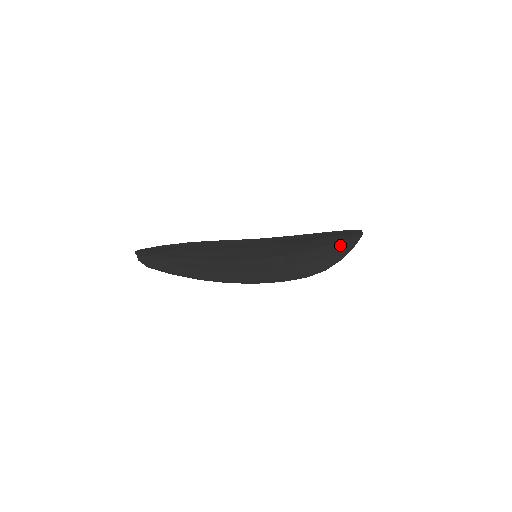
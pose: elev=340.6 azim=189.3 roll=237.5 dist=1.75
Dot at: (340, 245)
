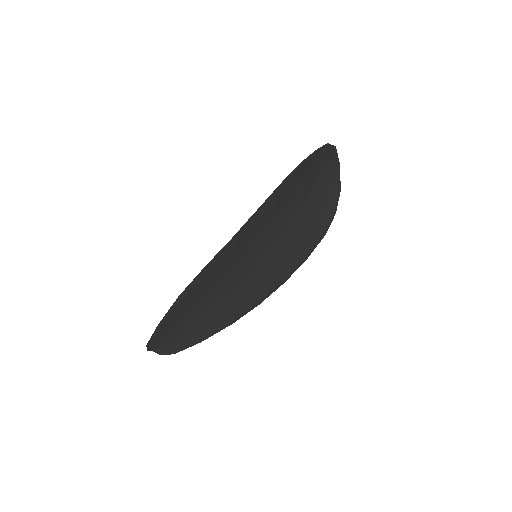
Dot at: (324, 176)
